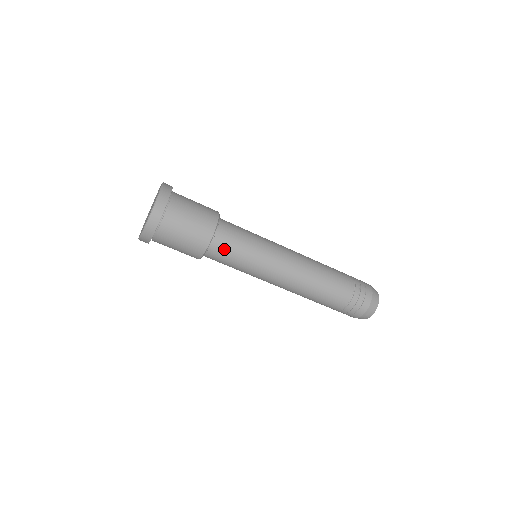
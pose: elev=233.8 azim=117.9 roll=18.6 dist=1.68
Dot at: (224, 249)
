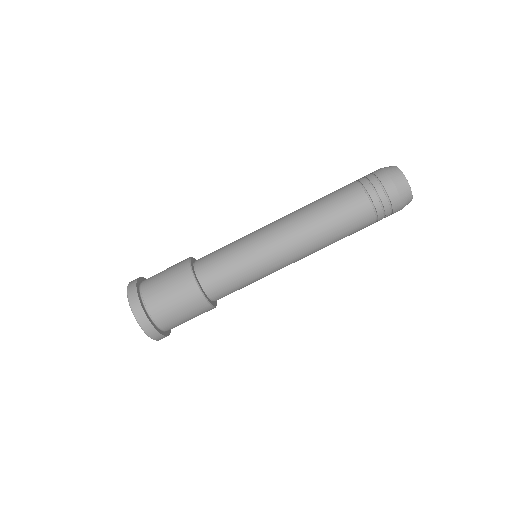
Dot at: (210, 265)
